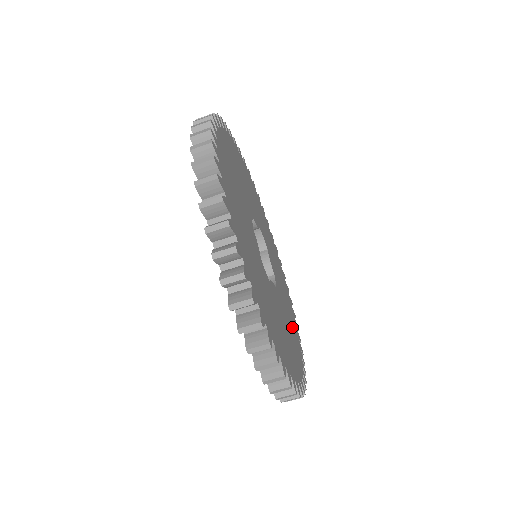
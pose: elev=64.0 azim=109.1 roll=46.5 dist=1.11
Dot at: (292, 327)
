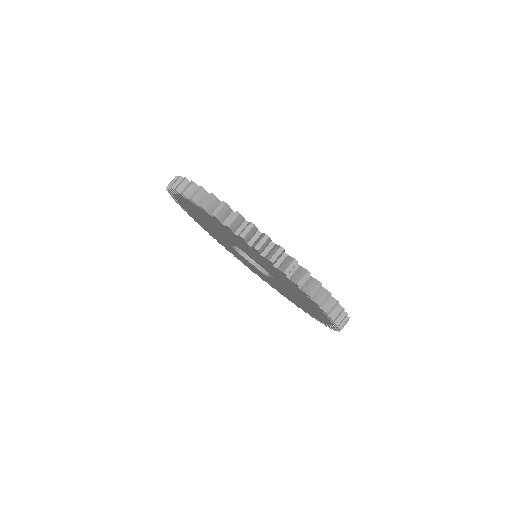
Dot at: occluded
